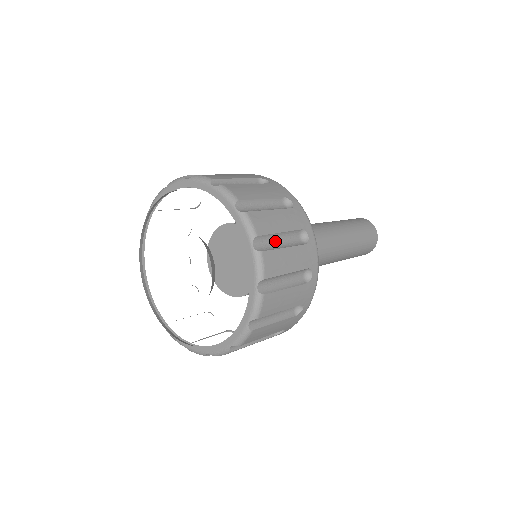
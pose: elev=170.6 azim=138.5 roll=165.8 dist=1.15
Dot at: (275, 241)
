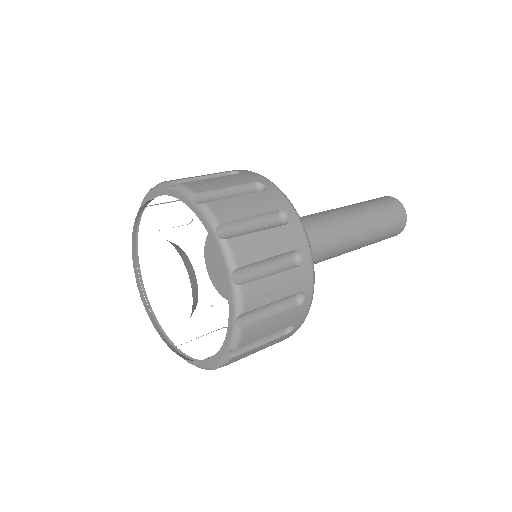
Dot at: (224, 197)
